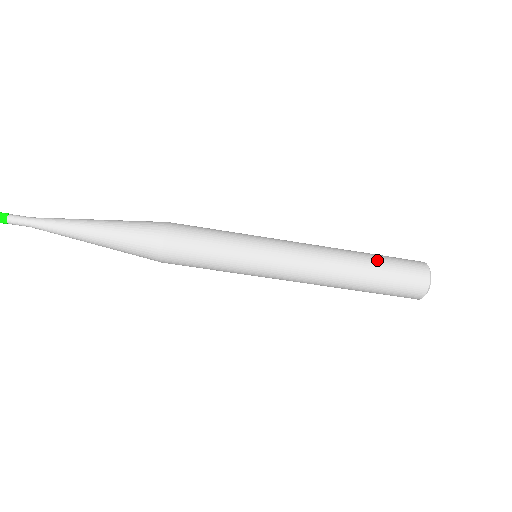
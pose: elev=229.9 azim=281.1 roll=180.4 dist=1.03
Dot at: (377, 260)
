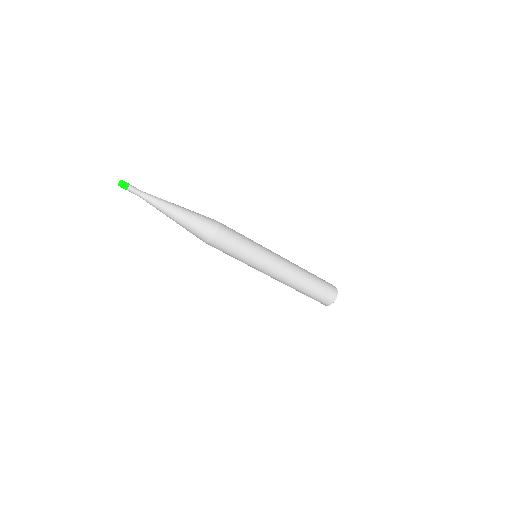
Dot at: (316, 278)
